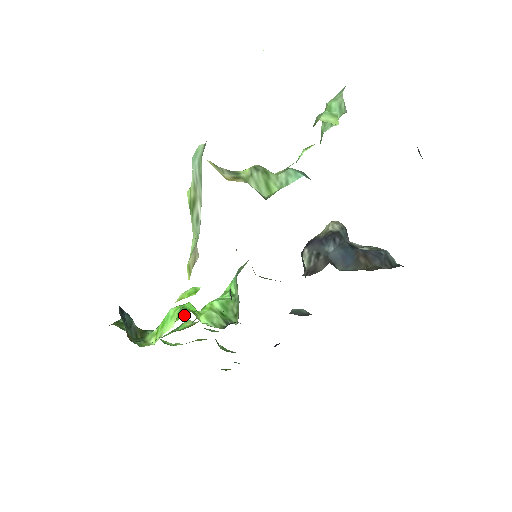
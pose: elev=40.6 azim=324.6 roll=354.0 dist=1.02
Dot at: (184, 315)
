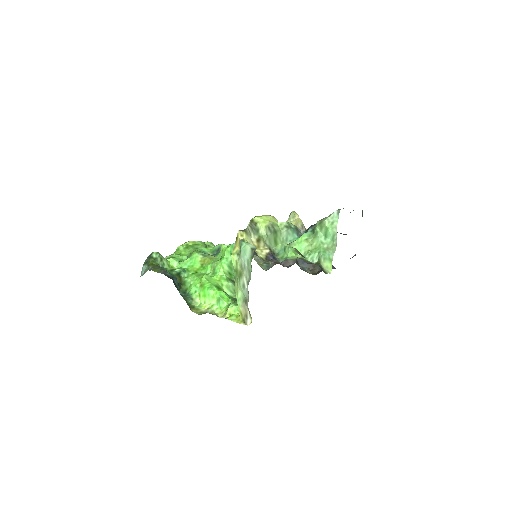
Dot at: (225, 306)
